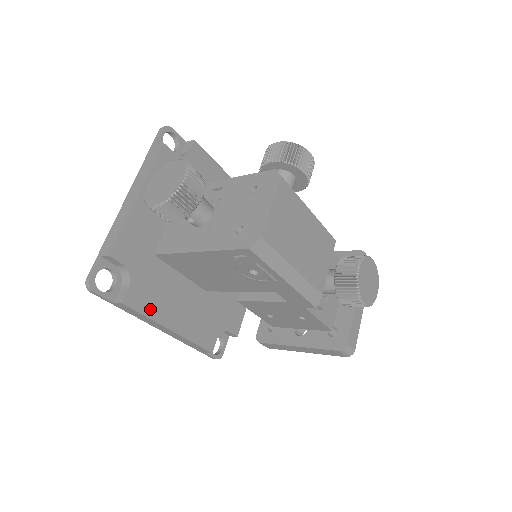
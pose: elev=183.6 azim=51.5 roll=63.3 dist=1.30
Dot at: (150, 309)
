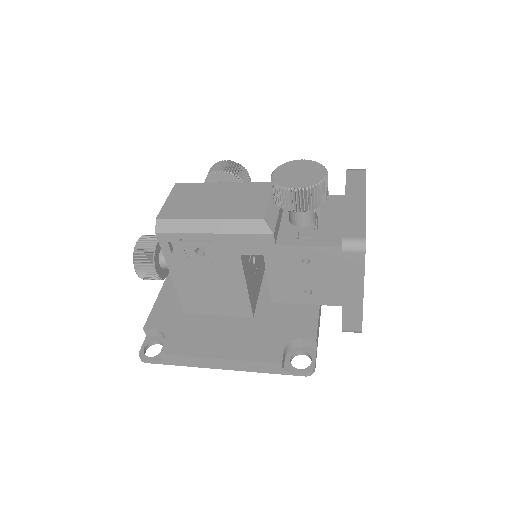
Dot at: (190, 350)
